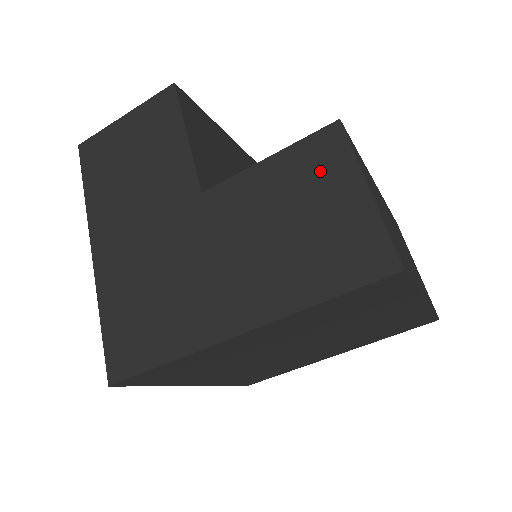
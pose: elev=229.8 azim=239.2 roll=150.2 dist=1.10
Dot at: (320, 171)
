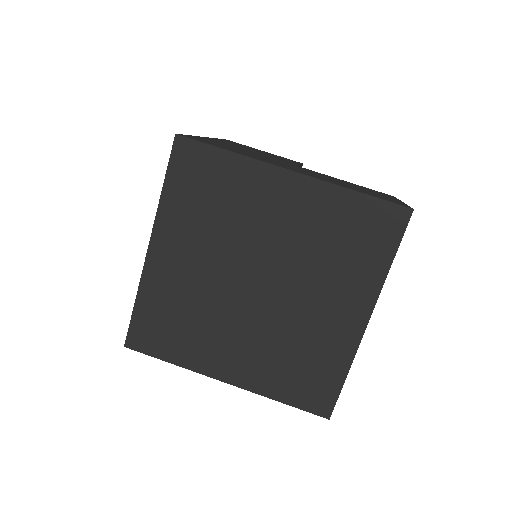
Dot at: (376, 192)
